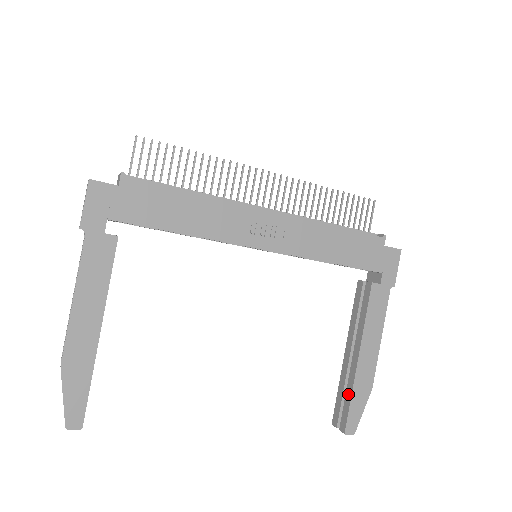
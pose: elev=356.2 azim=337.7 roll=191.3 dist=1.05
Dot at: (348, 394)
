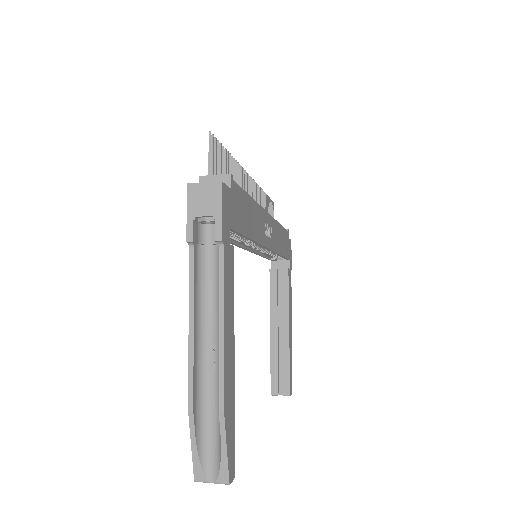
Dot at: (285, 363)
